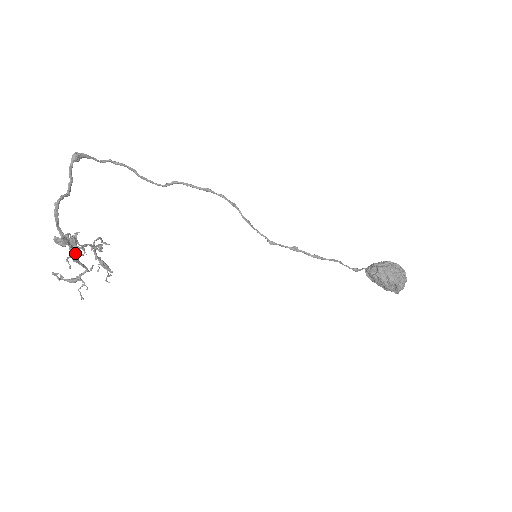
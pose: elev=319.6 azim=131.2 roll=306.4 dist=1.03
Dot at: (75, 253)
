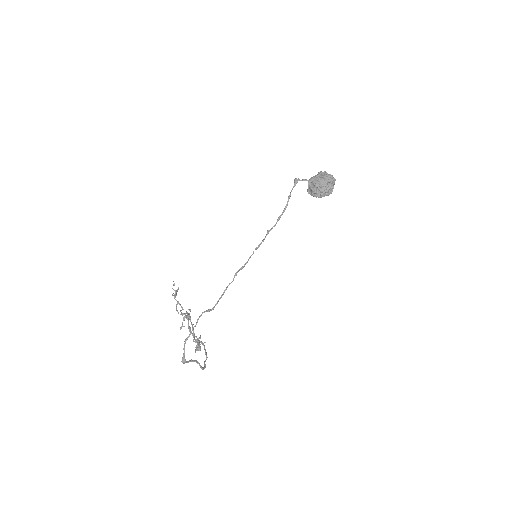
Dot at: occluded
